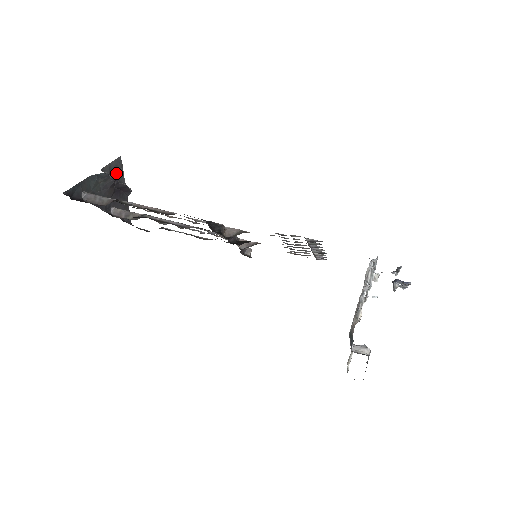
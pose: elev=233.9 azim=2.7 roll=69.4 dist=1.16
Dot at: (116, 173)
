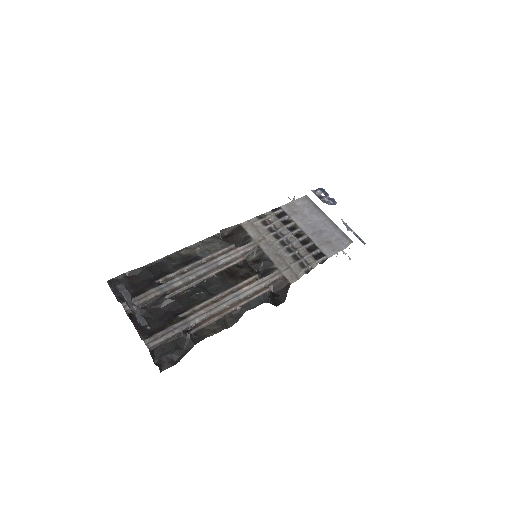
Dot at: (125, 301)
